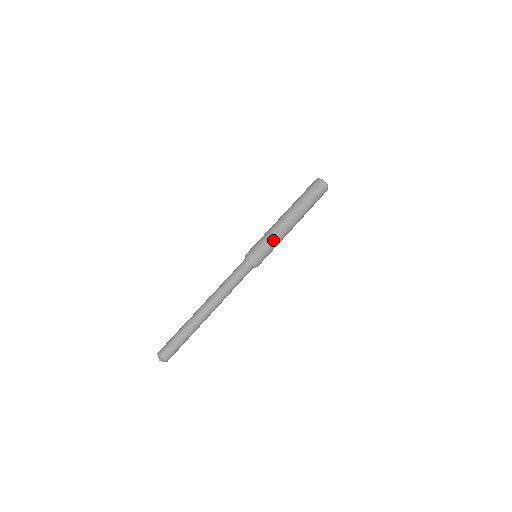
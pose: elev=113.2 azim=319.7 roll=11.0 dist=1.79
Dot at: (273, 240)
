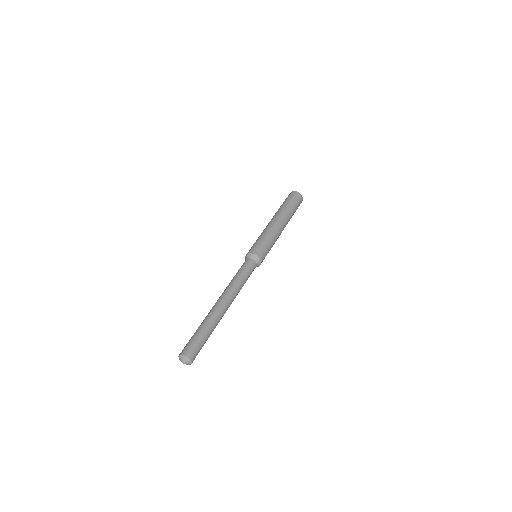
Dot at: (261, 236)
